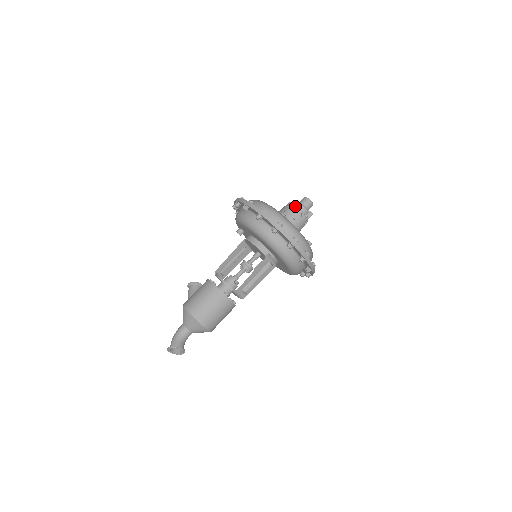
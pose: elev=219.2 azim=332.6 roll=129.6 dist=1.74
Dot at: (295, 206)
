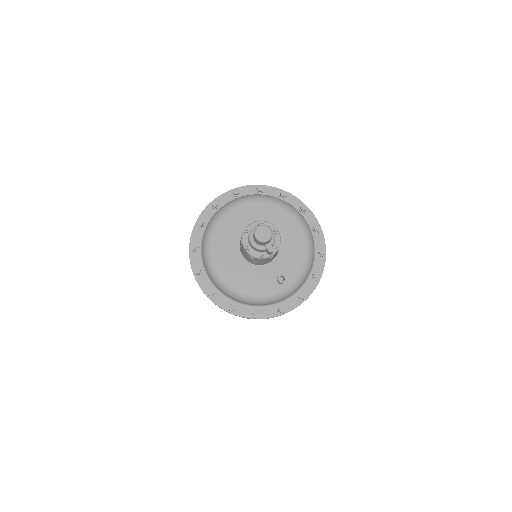
Dot at: (243, 246)
